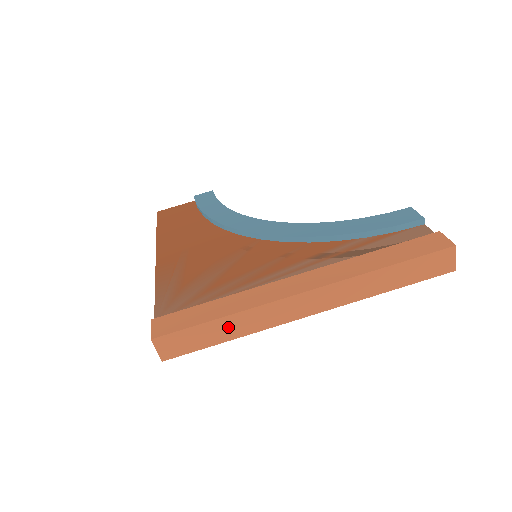
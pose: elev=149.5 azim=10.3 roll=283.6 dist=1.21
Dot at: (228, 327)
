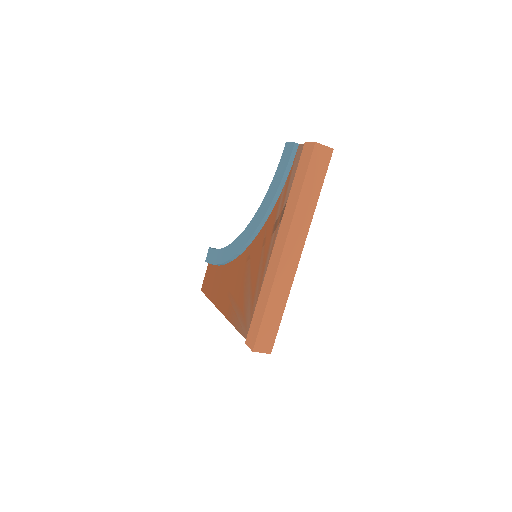
Dot at: (275, 306)
